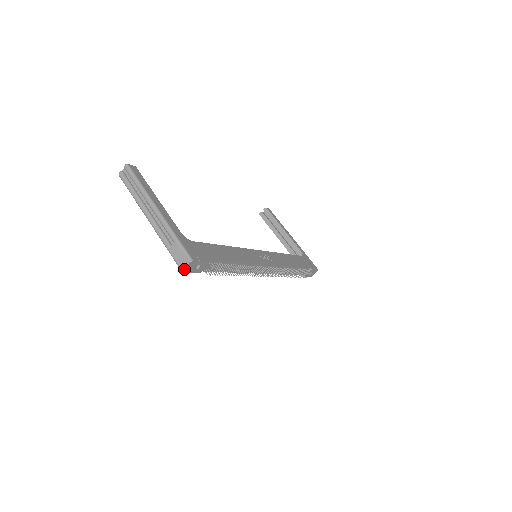
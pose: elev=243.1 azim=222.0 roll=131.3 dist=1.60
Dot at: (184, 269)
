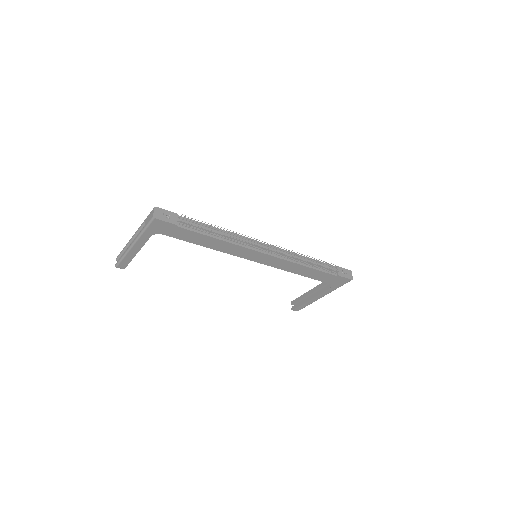
Dot at: (154, 215)
